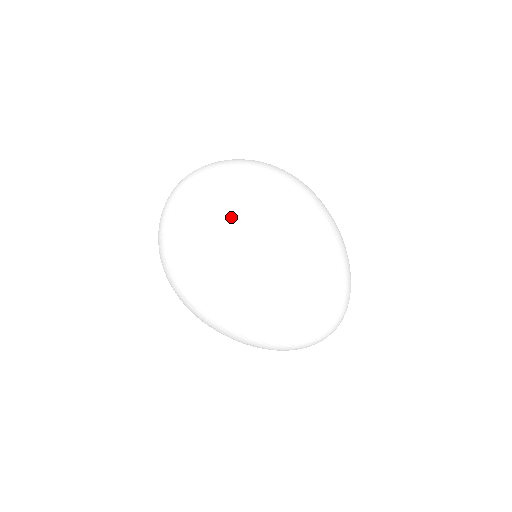
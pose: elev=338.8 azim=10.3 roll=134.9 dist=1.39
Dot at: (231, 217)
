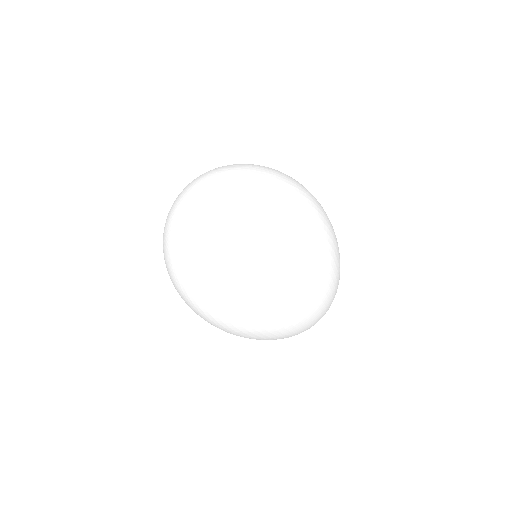
Dot at: (293, 222)
